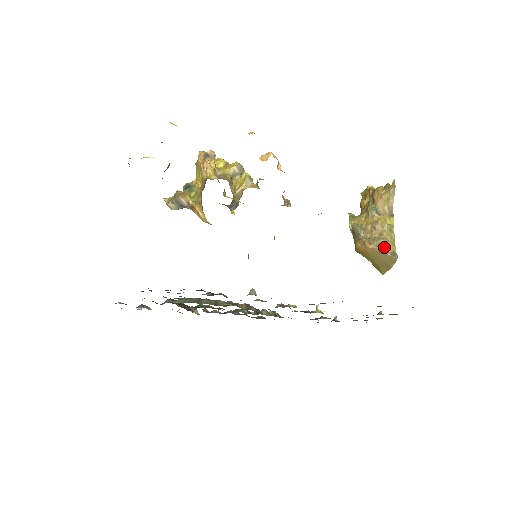
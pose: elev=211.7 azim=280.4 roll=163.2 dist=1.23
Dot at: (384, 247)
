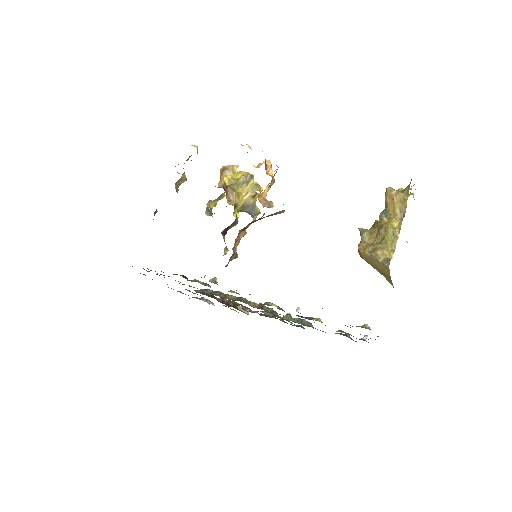
Dot at: (376, 252)
